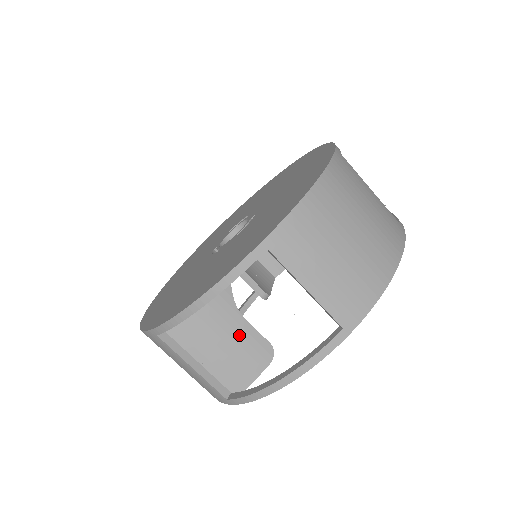
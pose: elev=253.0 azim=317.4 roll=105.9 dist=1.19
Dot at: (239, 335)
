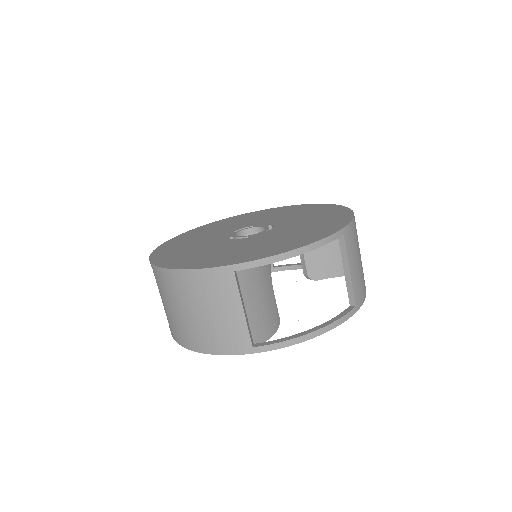
Dot at: (269, 299)
